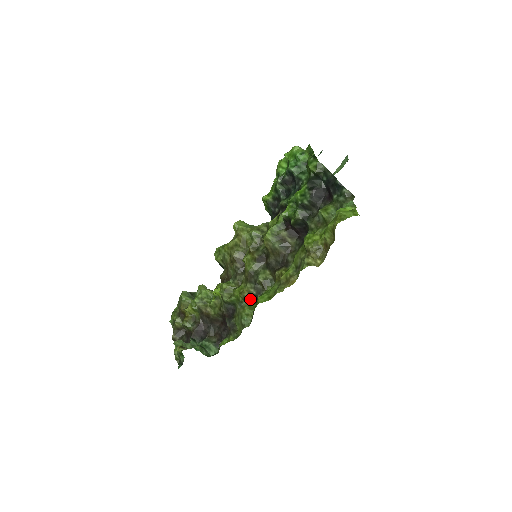
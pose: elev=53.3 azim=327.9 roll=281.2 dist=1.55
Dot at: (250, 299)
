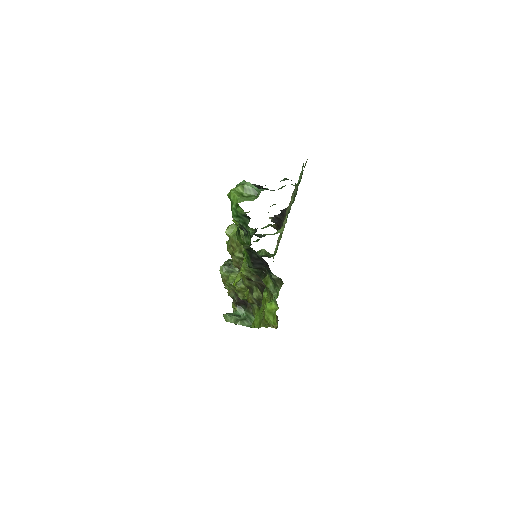
Dot at: occluded
